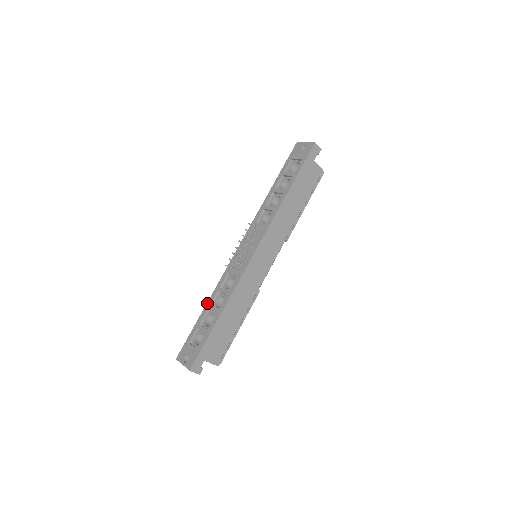
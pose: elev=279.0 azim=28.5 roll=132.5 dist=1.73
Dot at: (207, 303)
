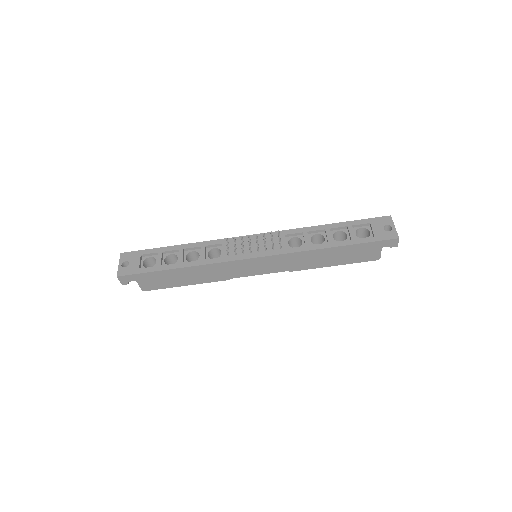
Dot at: (184, 244)
